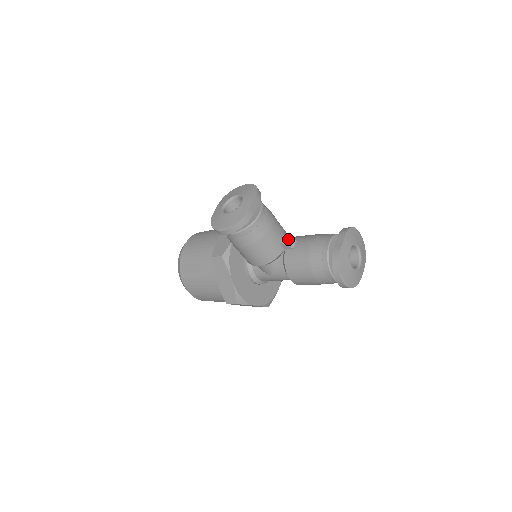
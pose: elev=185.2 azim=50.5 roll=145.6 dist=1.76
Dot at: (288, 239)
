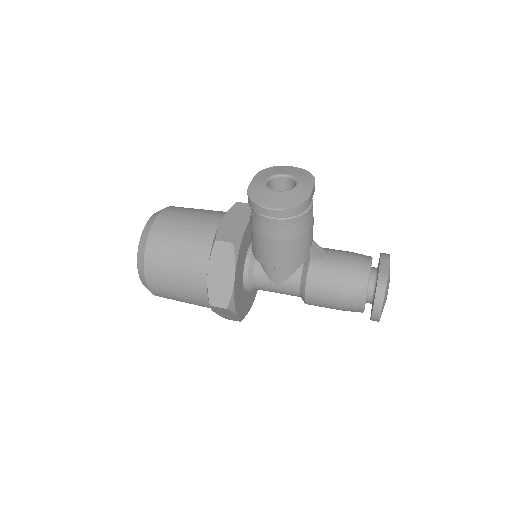
Dot at: (318, 246)
